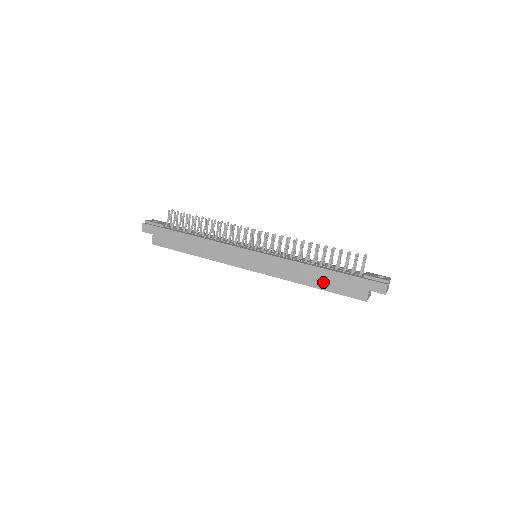
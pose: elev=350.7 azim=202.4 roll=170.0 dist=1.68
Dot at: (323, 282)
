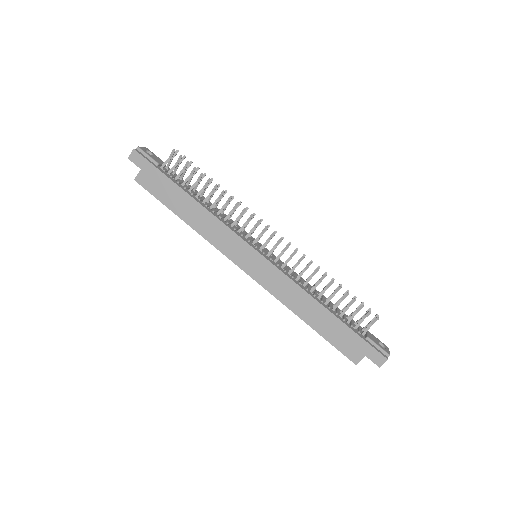
Dot at: (321, 324)
